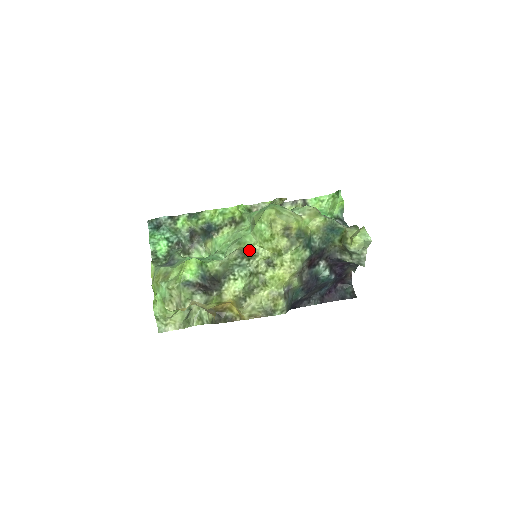
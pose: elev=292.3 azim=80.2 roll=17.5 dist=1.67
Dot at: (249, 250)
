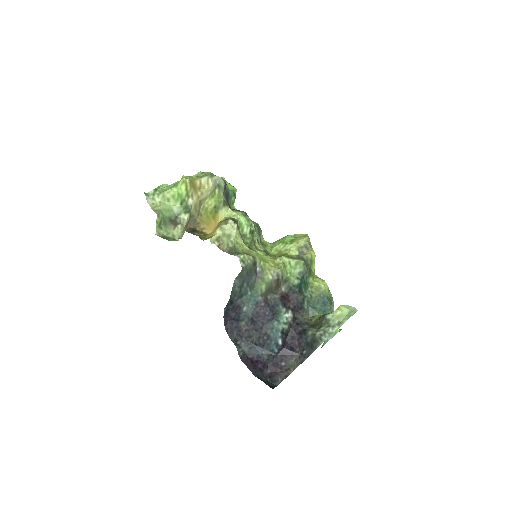
Dot at: (262, 239)
